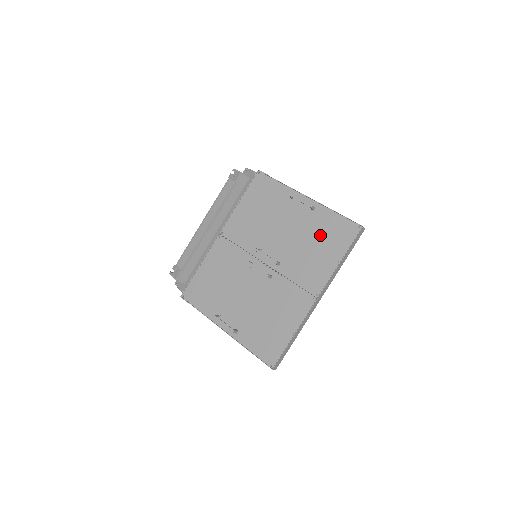
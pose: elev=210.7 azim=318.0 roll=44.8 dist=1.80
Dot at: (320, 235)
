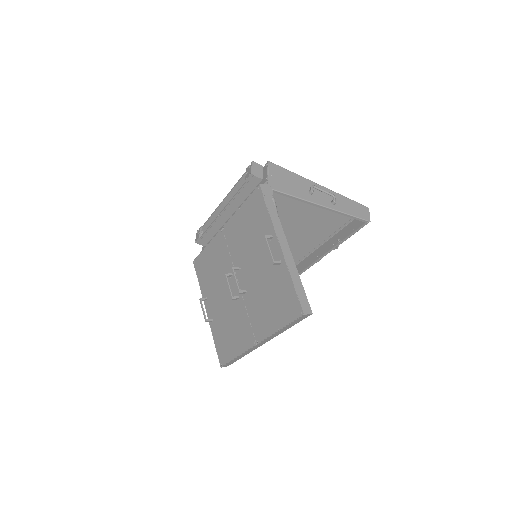
Dot at: (275, 293)
